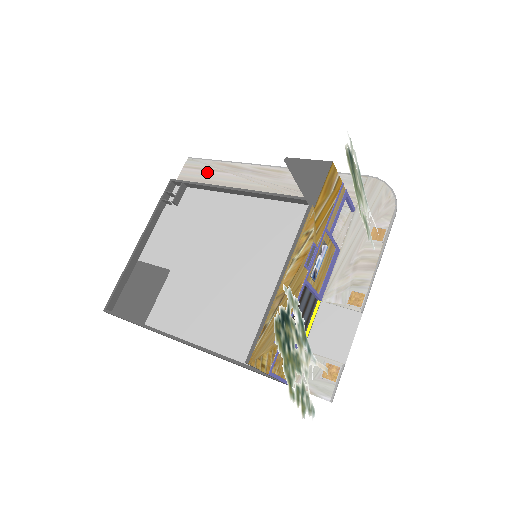
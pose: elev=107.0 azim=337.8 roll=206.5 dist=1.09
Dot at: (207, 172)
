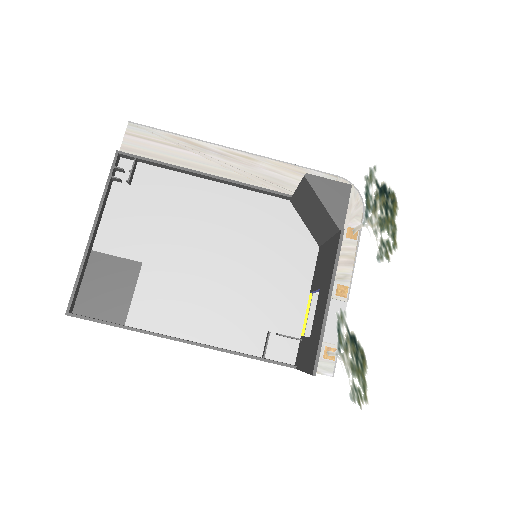
Dot at: (161, 146)
